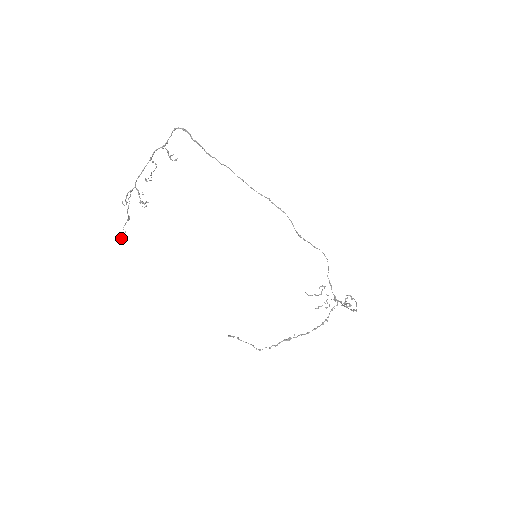
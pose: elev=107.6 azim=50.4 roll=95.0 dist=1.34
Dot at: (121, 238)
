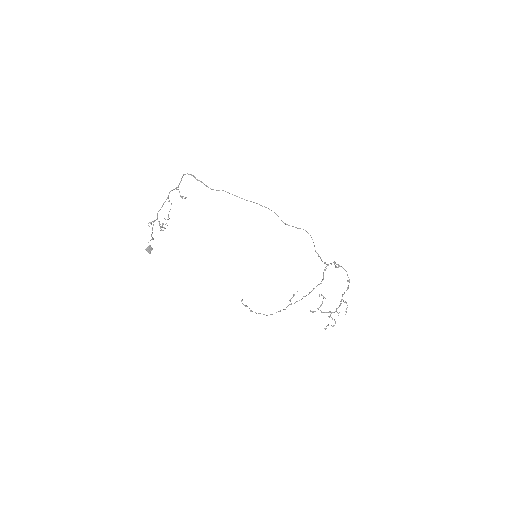
Dot at: (147, 250)
